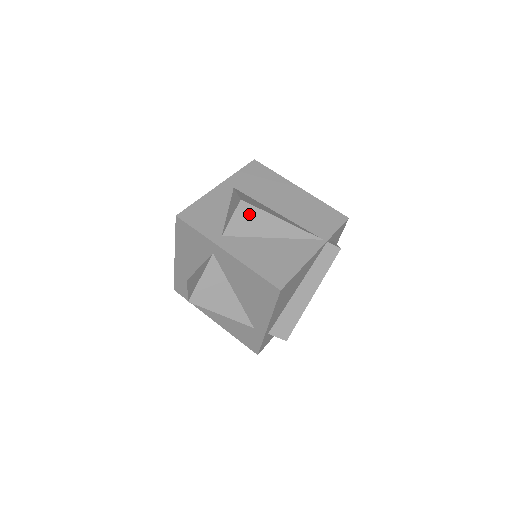
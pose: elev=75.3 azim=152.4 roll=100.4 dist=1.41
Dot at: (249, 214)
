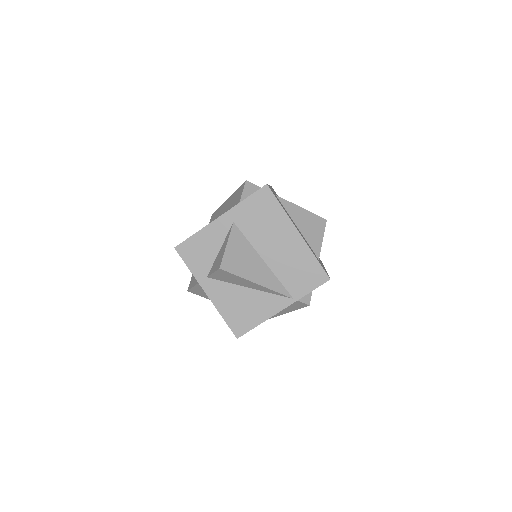
Dot at: (228, 275)
